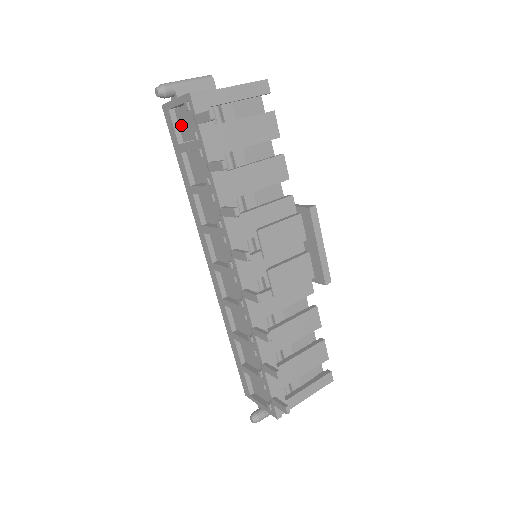
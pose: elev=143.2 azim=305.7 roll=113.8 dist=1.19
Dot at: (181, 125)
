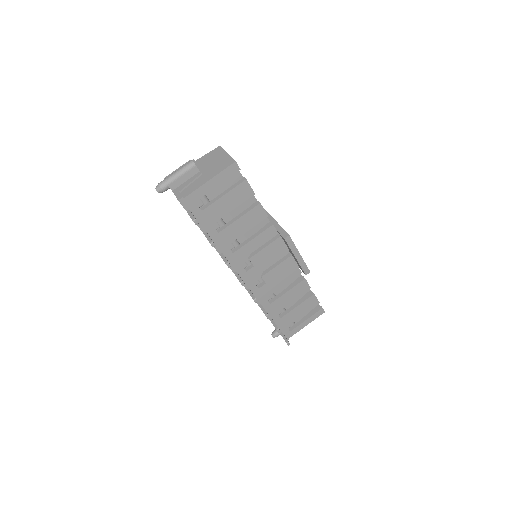
Dot at: occluded
